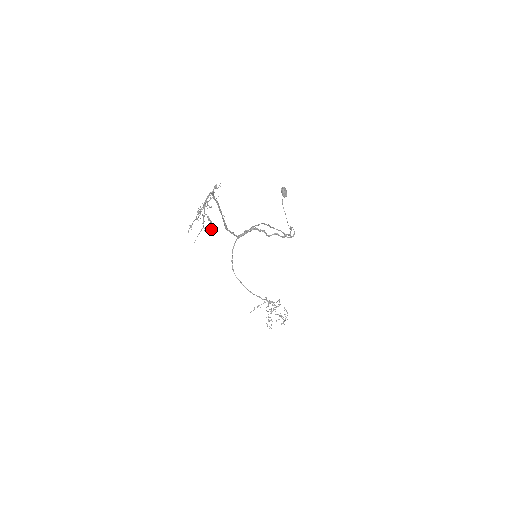
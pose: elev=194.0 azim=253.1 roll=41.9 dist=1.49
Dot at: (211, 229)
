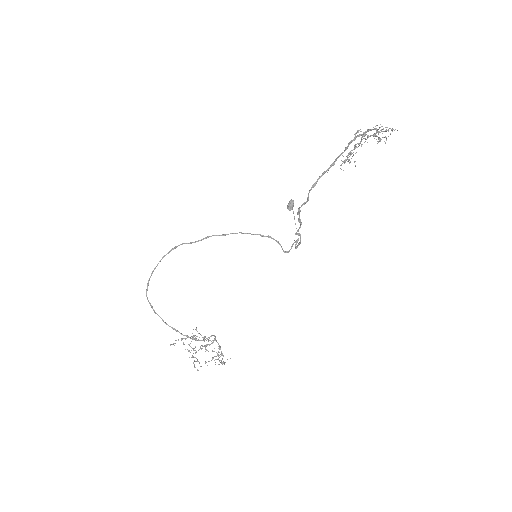
Dot at: occluded
